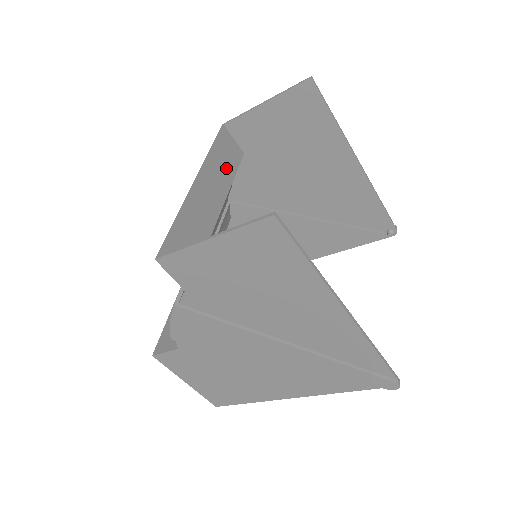
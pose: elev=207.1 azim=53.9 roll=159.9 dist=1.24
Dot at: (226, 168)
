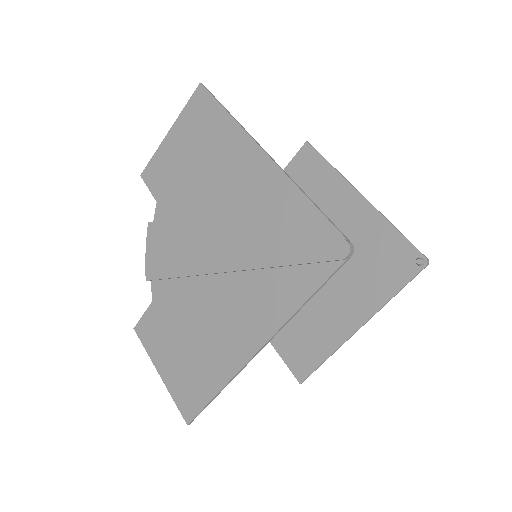
Dot at: occluded
